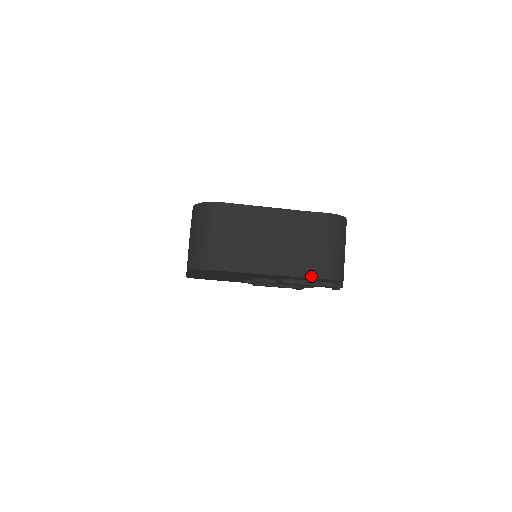
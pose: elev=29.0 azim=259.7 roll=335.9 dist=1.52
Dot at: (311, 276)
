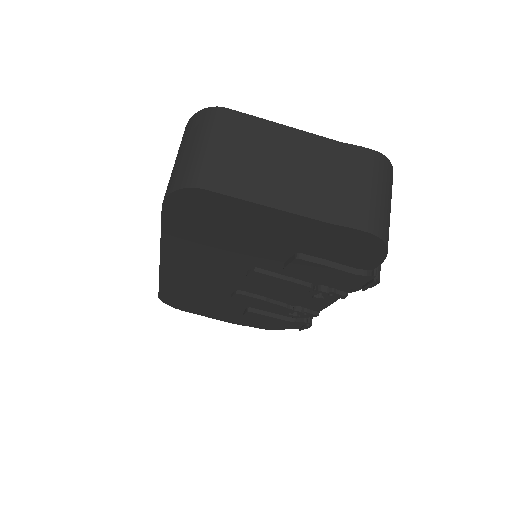
Dot at: (345, 224)
